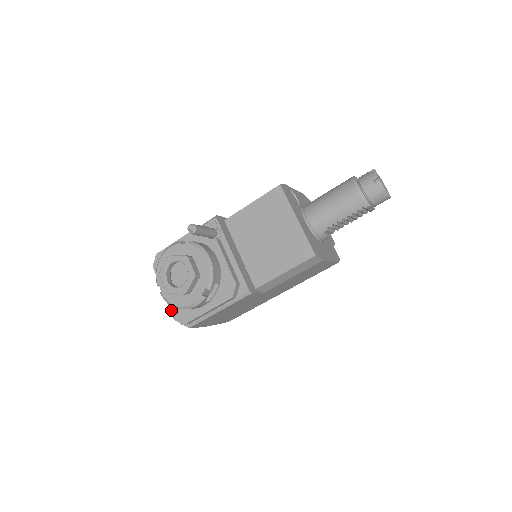
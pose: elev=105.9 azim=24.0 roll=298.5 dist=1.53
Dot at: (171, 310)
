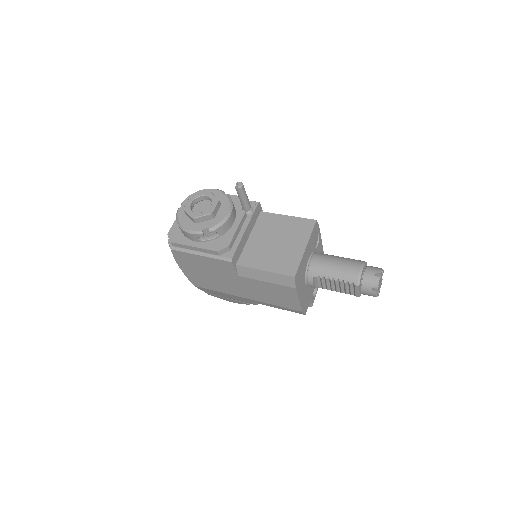
Dot at: (172, 227)
